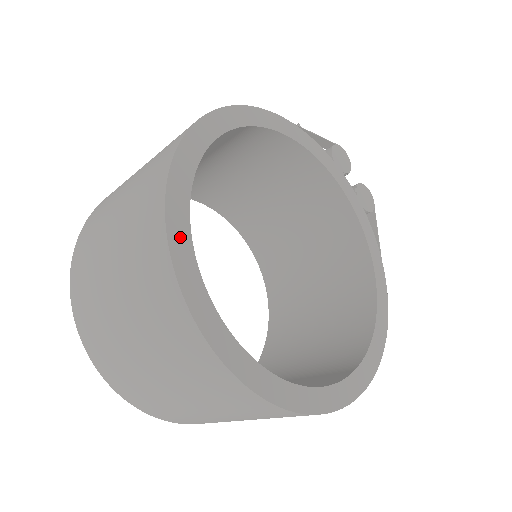
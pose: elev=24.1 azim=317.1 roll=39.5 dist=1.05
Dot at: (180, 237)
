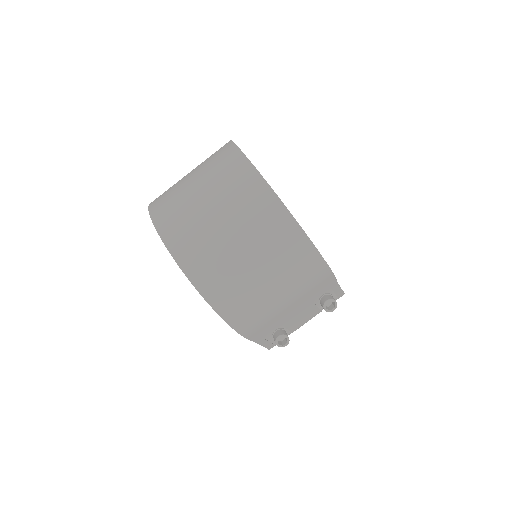
Dot at: occluded
